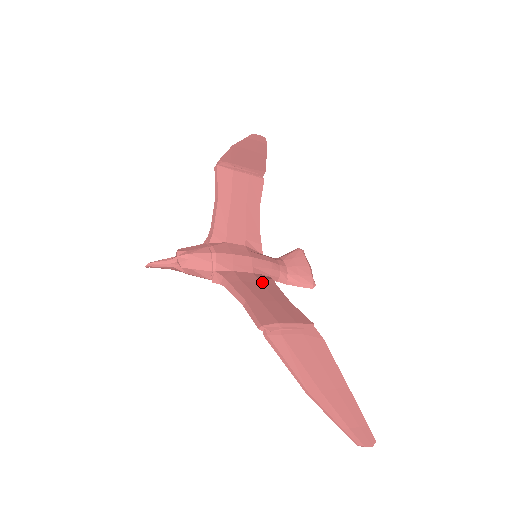
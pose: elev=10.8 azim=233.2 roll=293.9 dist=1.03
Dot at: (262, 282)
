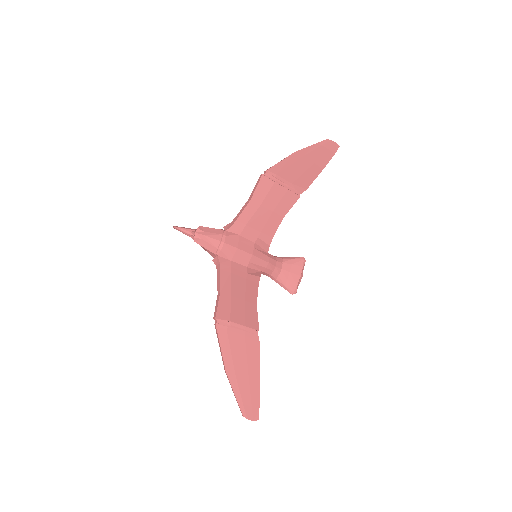
Dot at: (248, 278)
